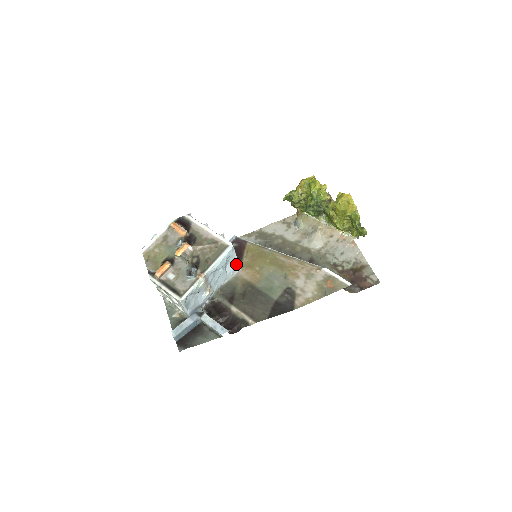
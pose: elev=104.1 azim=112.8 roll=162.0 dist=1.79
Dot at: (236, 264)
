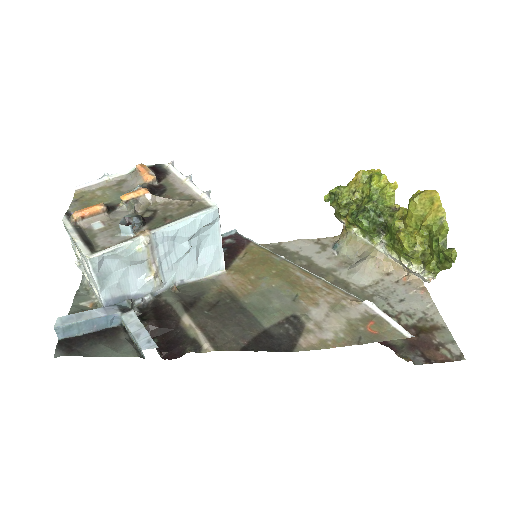
Dot at: (219, 256)
